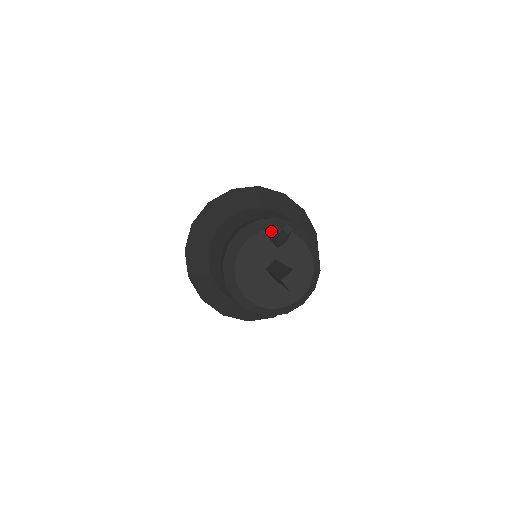
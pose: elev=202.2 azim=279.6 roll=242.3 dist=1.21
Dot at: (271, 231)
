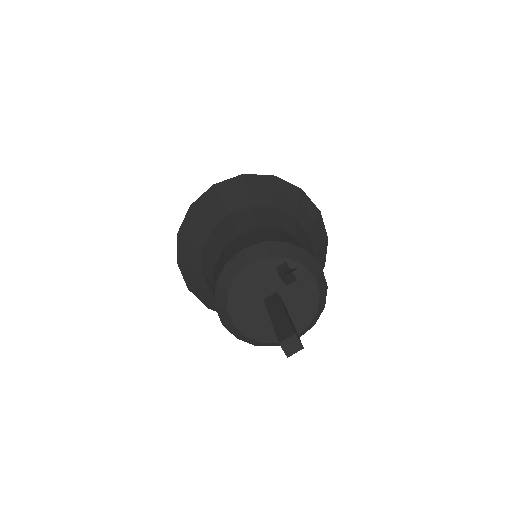
Dot at: (278, 259)
